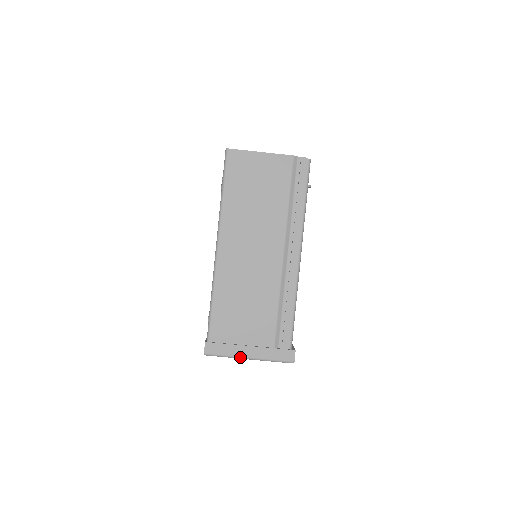
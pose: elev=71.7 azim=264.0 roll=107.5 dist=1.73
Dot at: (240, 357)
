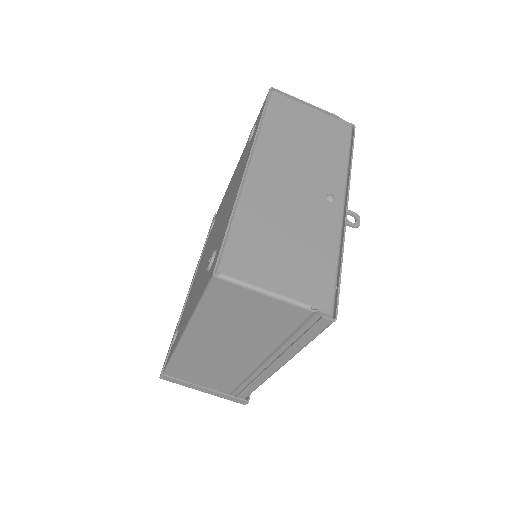
Dot at: occluded
